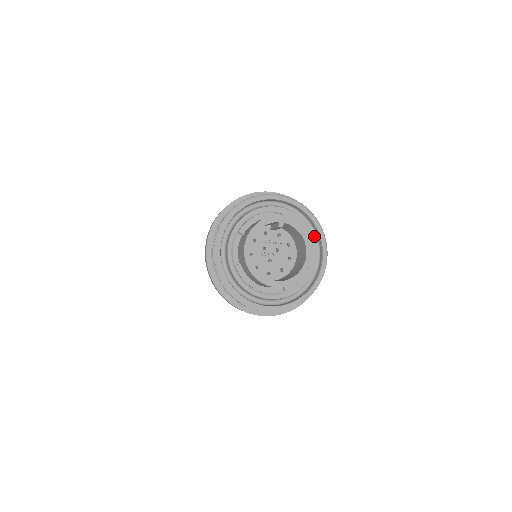
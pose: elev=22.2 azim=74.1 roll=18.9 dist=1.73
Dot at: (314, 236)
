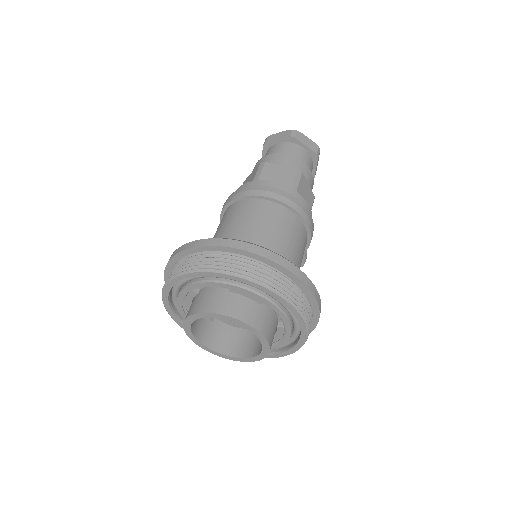
Dot at: (270, 296)
